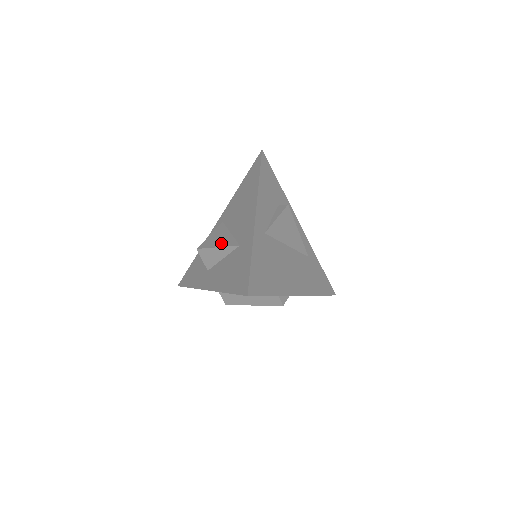
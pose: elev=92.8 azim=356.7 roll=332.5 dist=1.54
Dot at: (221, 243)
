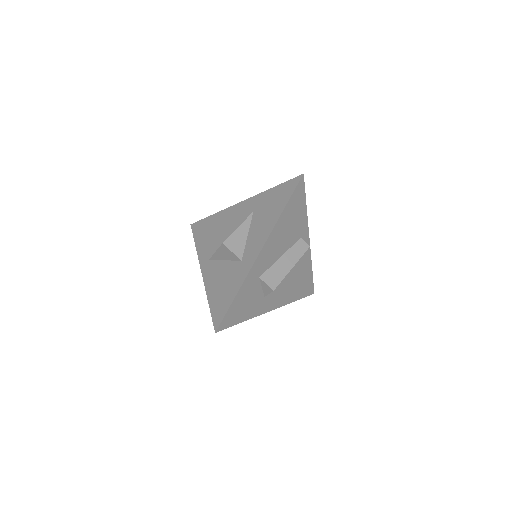
Dot at: occluded
